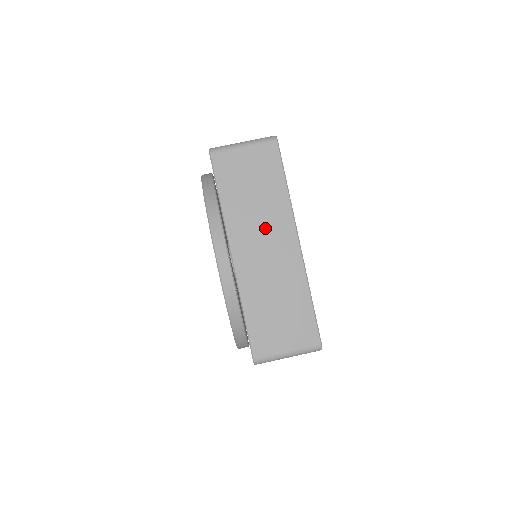
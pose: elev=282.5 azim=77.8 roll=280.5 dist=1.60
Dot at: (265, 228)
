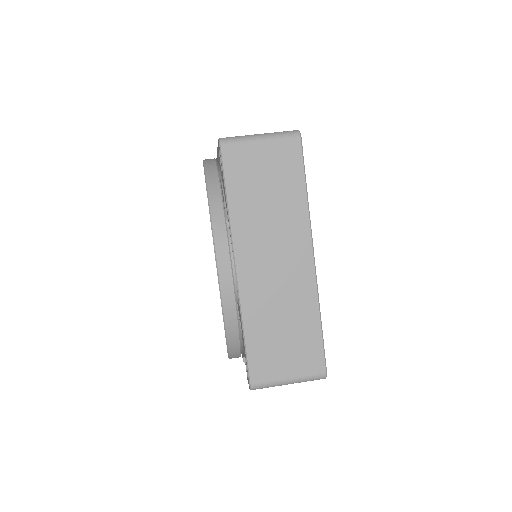
Dot at: (277, 239)
